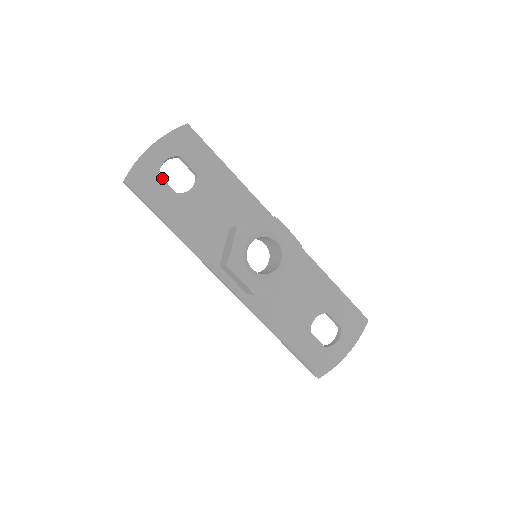
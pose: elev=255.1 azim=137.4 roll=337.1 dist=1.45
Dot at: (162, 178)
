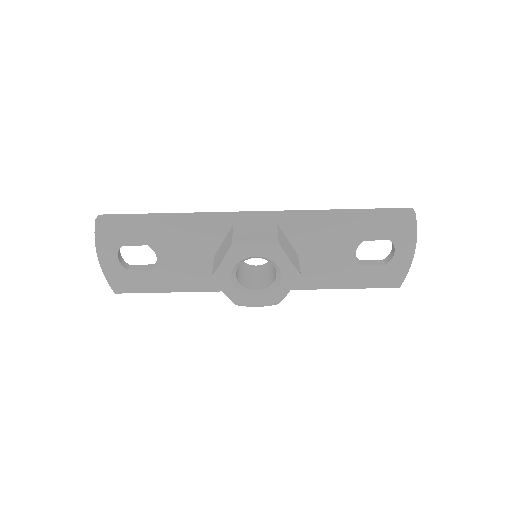
Dot at: (132, 270)
